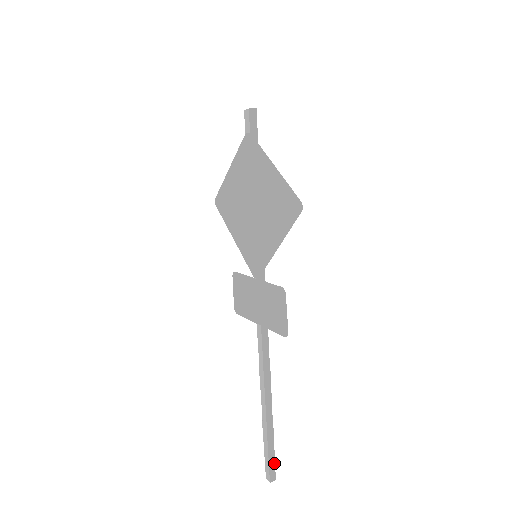
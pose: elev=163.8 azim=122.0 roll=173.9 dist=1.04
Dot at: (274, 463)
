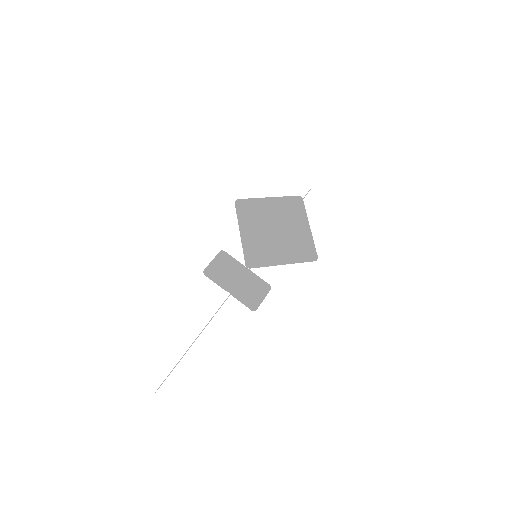
Dot at: occluded
